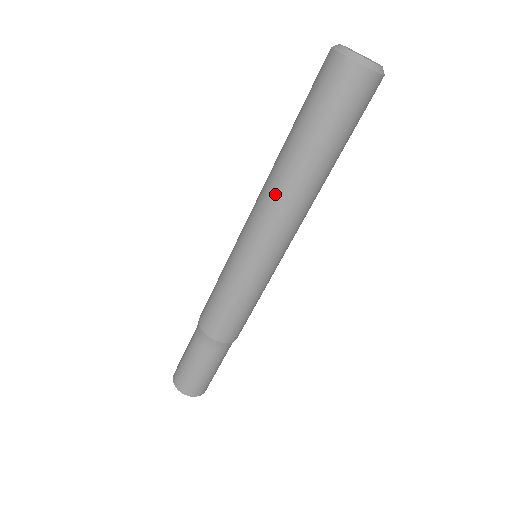
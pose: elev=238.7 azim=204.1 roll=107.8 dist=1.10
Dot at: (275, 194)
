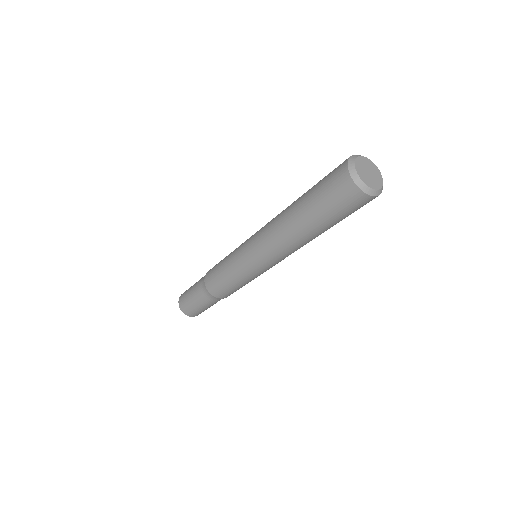
Dot at: (274, 226)
